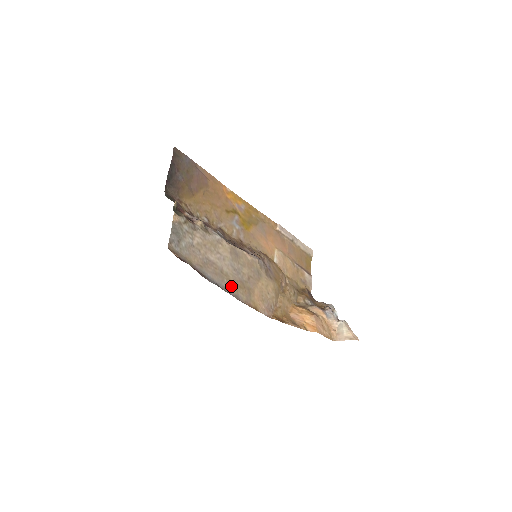
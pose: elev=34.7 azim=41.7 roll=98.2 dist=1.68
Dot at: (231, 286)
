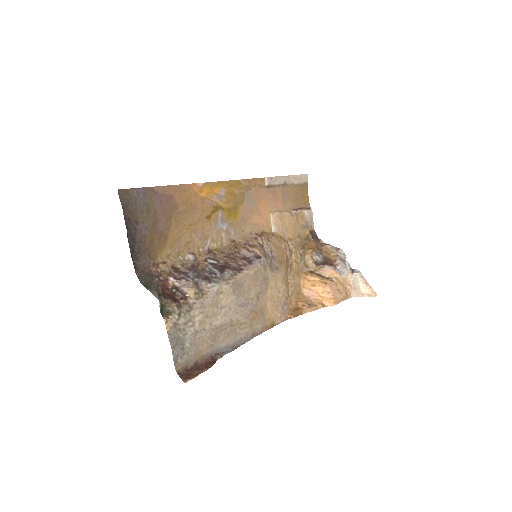
Dot at: (245, 329)
